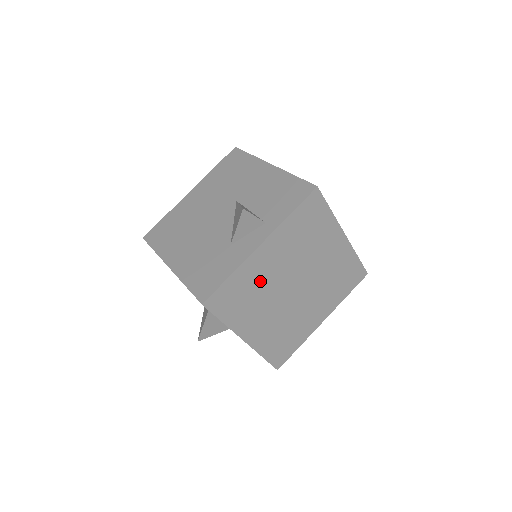
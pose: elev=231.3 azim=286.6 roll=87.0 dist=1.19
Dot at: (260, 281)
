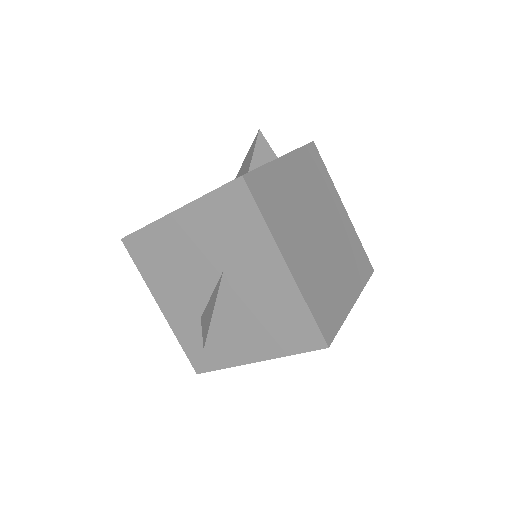
Dot at: (289, 196)
